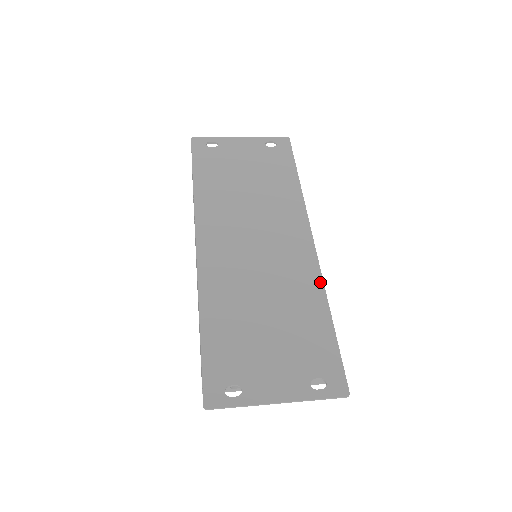
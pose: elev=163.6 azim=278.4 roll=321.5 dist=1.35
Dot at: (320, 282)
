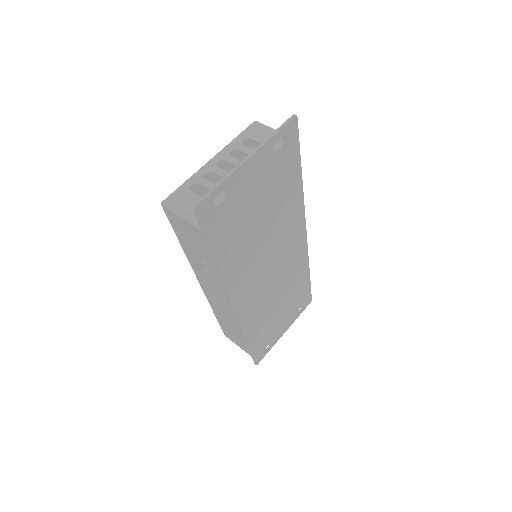
Dot at: (307, 259)
